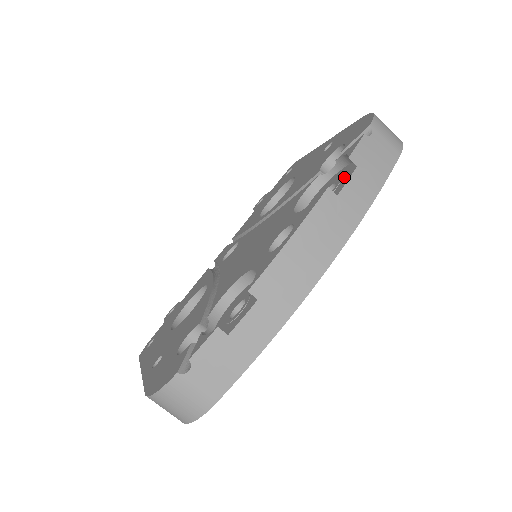
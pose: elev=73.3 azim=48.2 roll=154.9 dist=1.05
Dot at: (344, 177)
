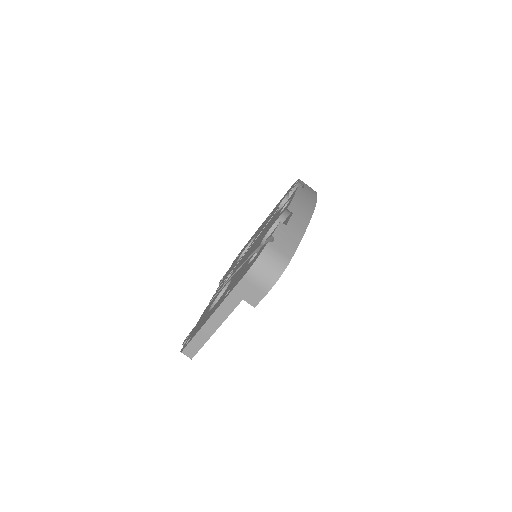
Dot at: occluded
